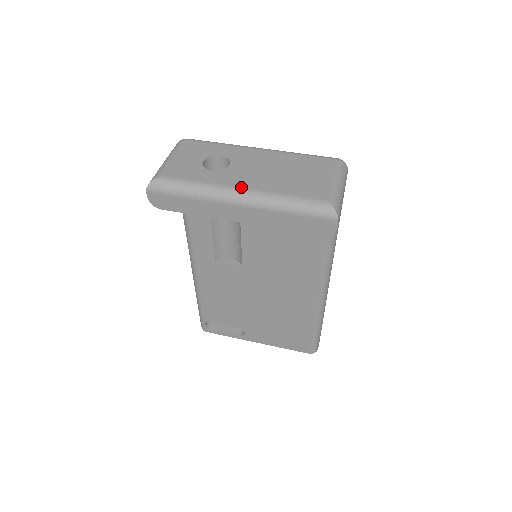
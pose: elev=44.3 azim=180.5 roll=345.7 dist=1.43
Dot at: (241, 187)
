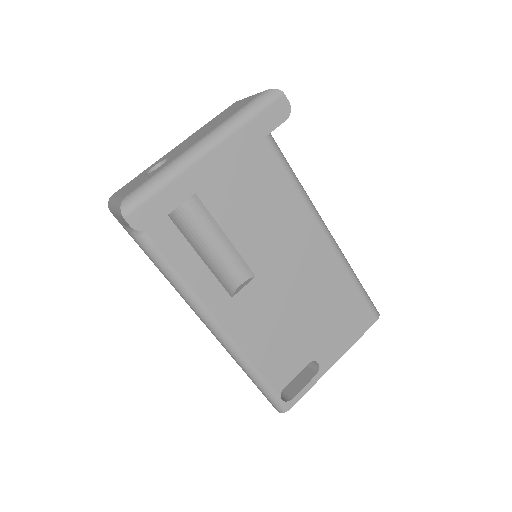
Dot at: (196, 142)
